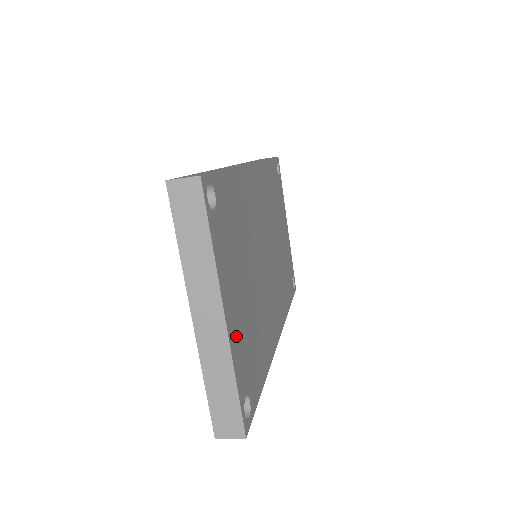
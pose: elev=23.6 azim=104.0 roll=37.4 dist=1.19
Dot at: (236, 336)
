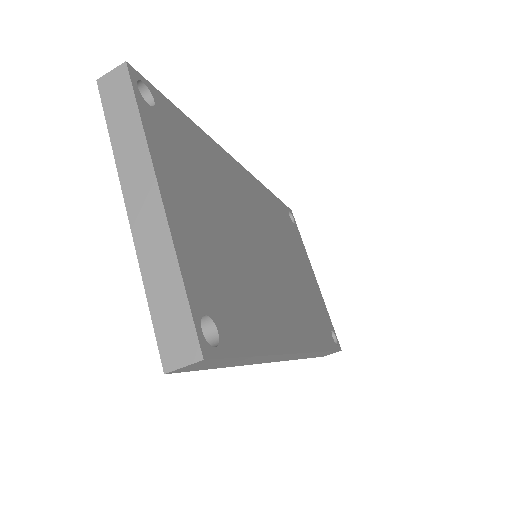
Dot at: (186, 237)
